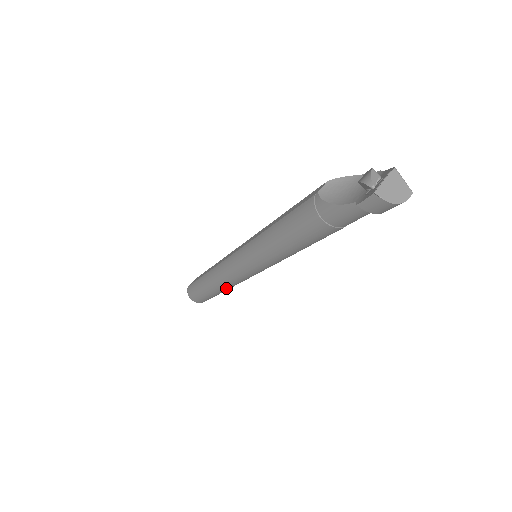
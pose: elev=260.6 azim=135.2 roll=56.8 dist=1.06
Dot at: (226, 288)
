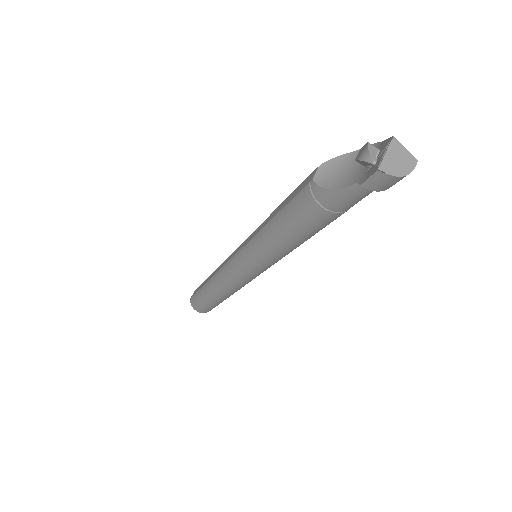
Dot at: (231, 294)
